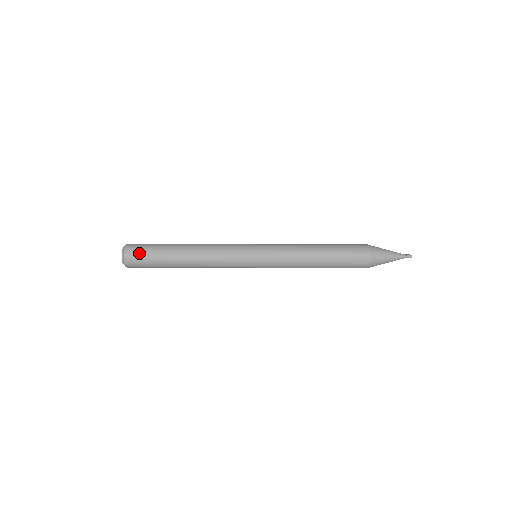
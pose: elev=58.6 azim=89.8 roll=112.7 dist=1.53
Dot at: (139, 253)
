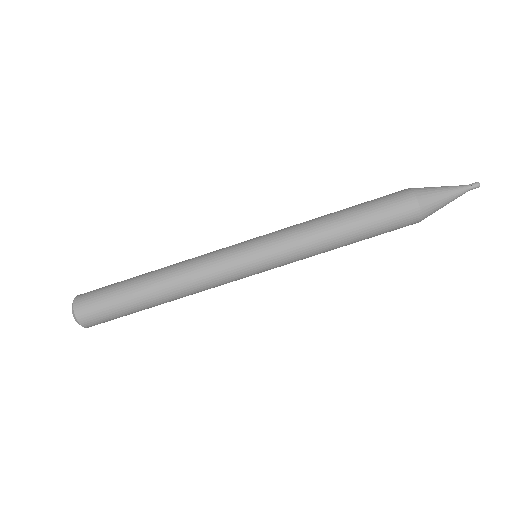
Dot at: (98, 315)
